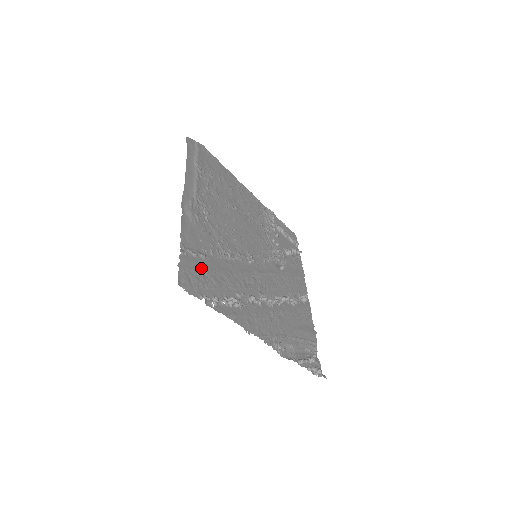
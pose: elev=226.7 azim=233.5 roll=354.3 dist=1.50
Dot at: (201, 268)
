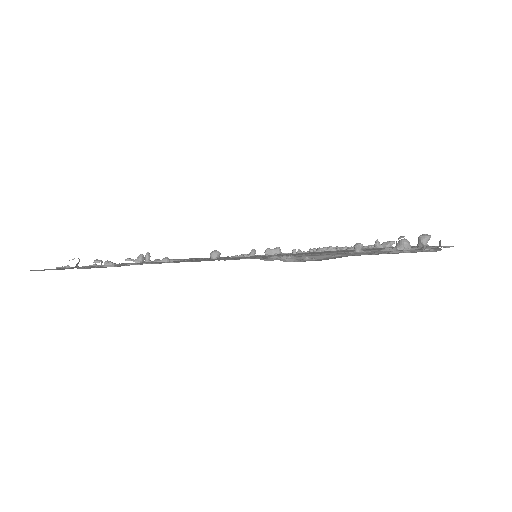
Dot at: occluded
